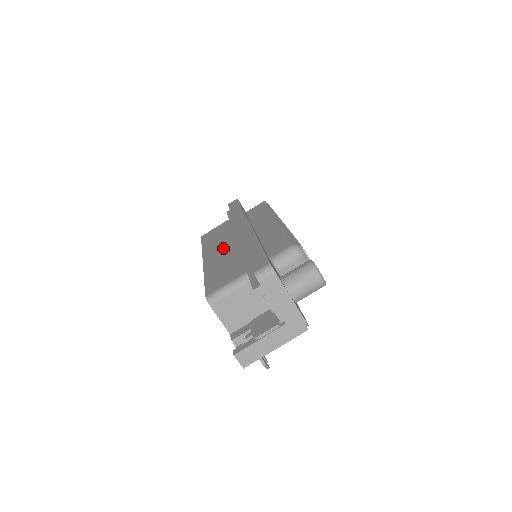
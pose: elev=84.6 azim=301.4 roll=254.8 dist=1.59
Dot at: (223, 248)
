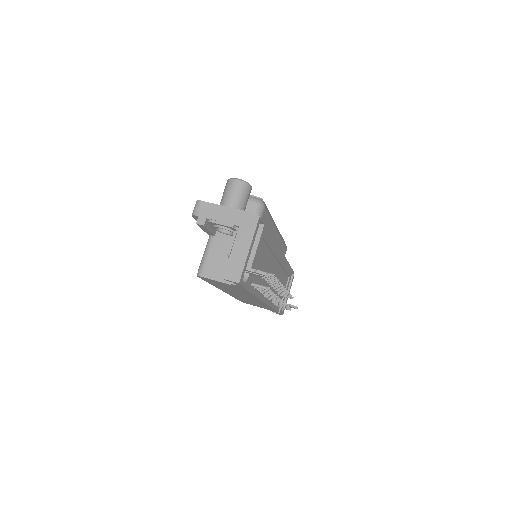
Dot at: occluded
